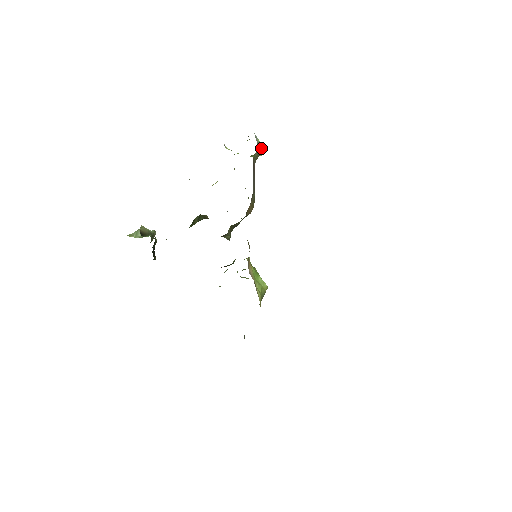
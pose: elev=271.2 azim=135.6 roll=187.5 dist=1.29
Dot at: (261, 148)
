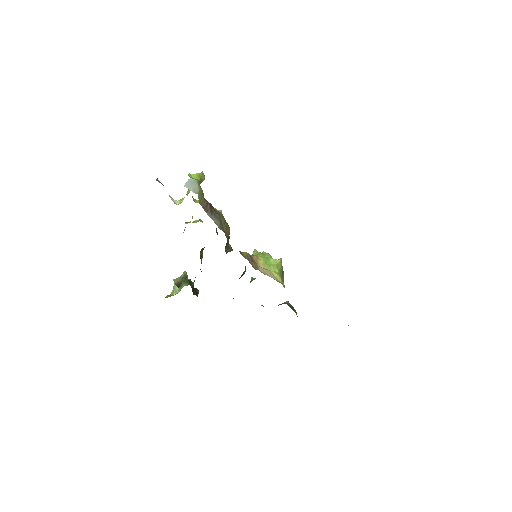
Dot at: (200, 178)
